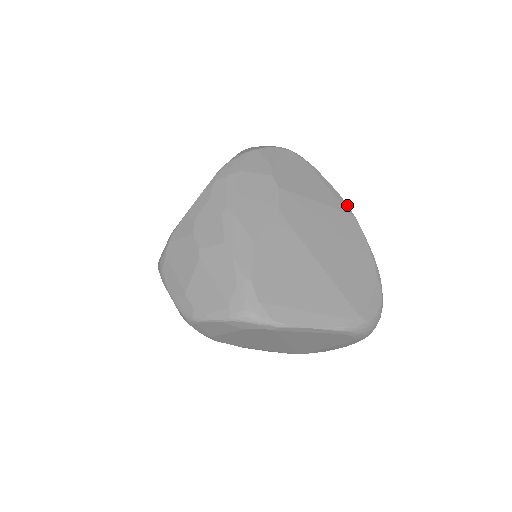
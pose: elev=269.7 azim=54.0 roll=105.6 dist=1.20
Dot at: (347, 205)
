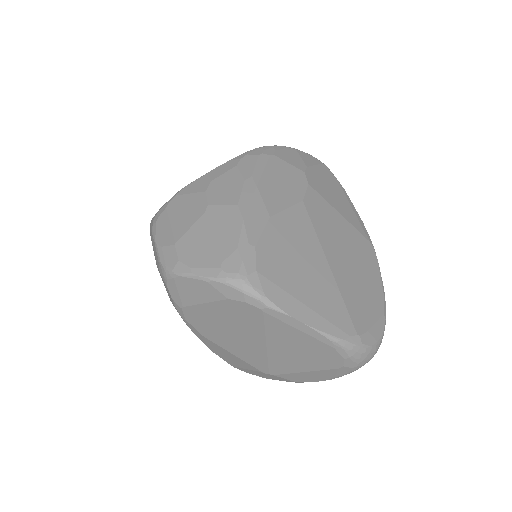
Dot at: (368, 234)
